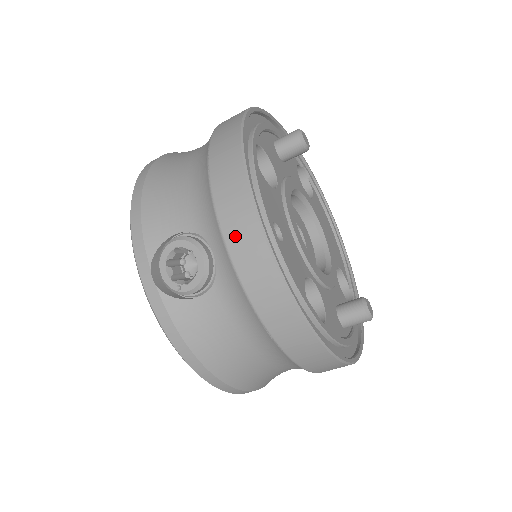
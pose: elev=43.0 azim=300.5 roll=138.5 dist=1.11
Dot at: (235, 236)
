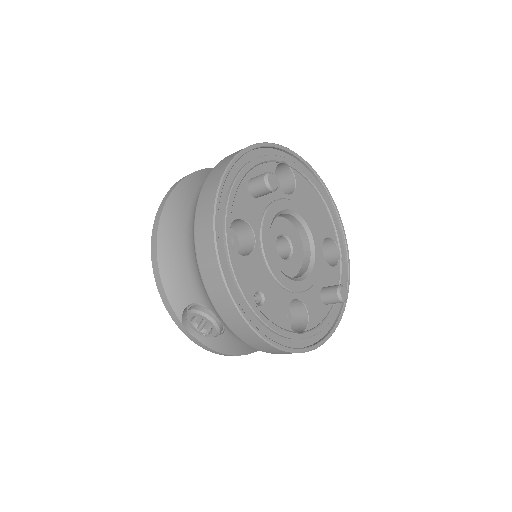
Dot at: (229, 321)
